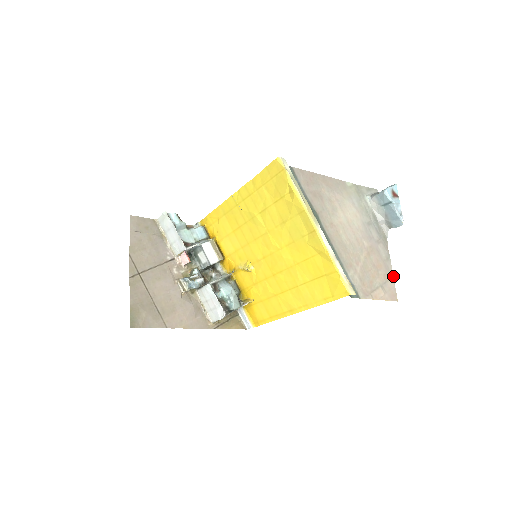
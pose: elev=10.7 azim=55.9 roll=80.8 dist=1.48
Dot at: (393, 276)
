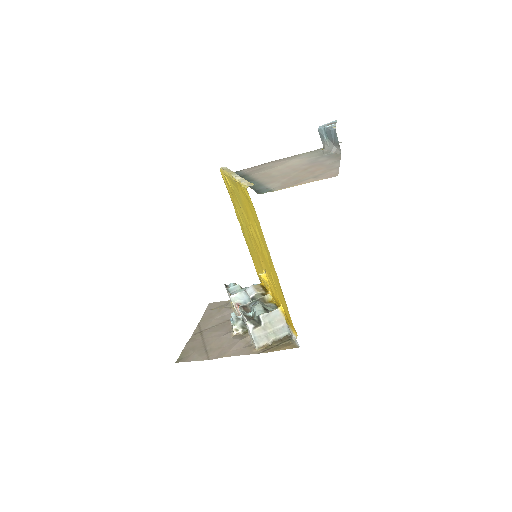
Dot at: occluded
